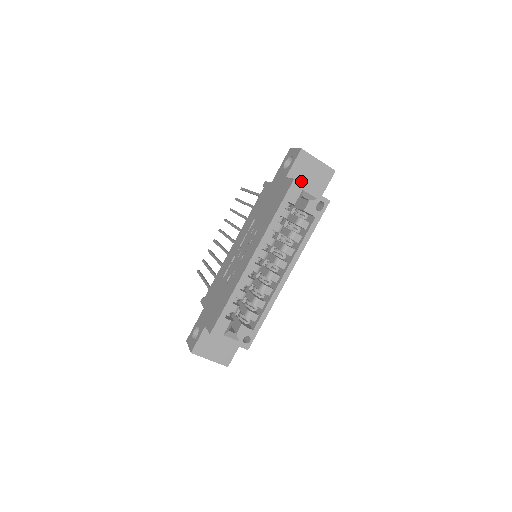
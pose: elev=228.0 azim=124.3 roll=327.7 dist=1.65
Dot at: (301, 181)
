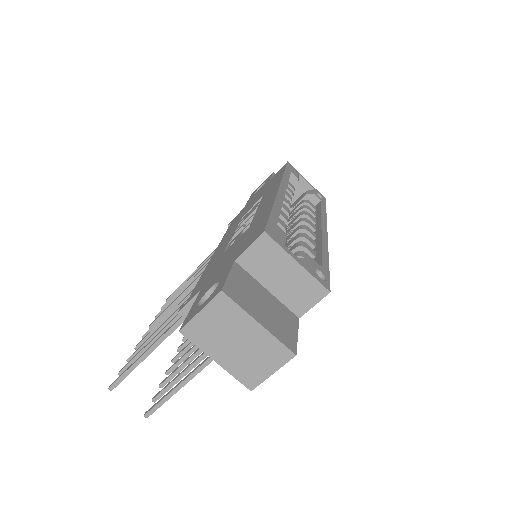
Dot at: occluded
